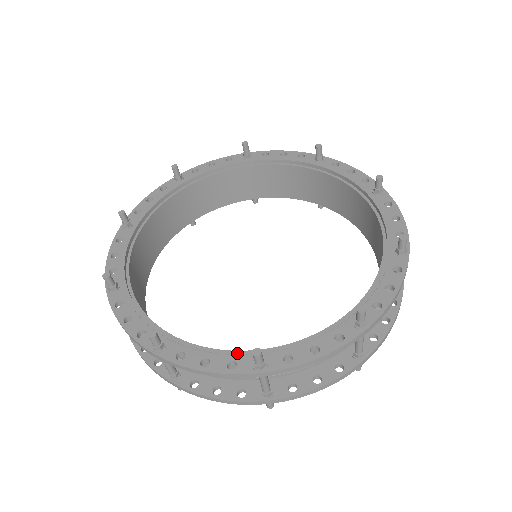
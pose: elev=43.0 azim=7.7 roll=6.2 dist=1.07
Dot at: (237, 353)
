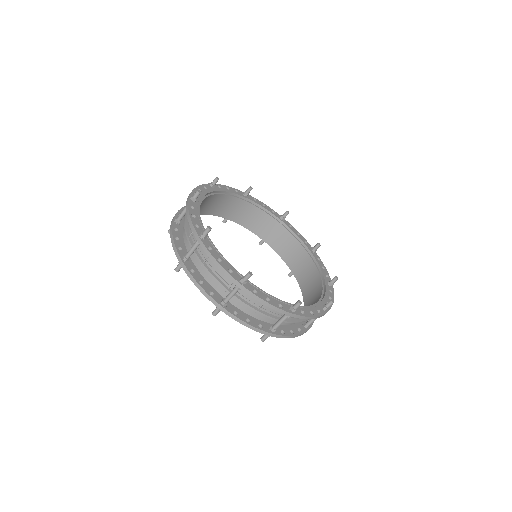
Dot at: (236, 270)
